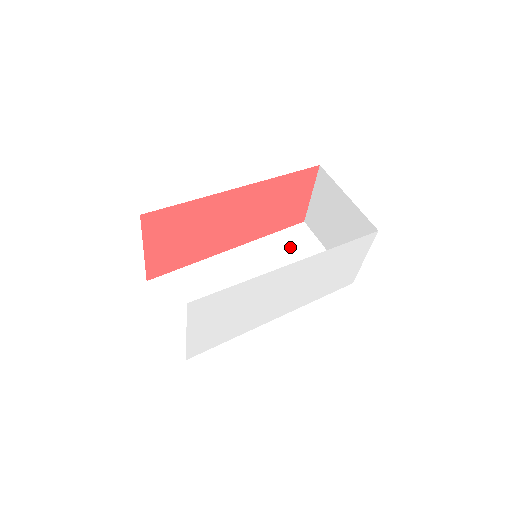
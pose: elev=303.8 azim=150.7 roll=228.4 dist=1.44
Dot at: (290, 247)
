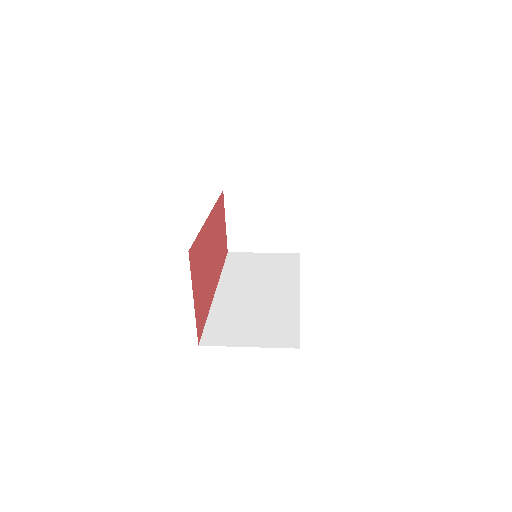
Dot at: (244, 265)
